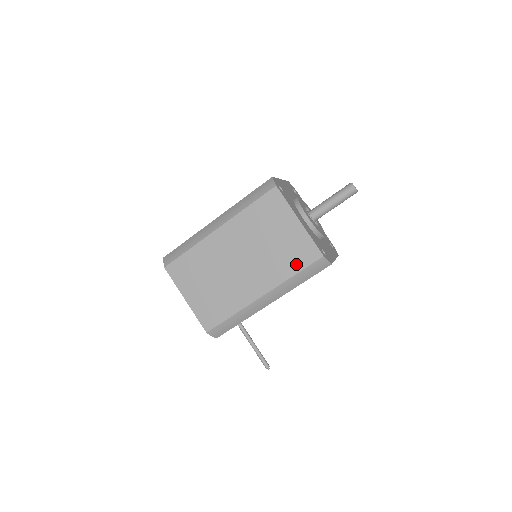
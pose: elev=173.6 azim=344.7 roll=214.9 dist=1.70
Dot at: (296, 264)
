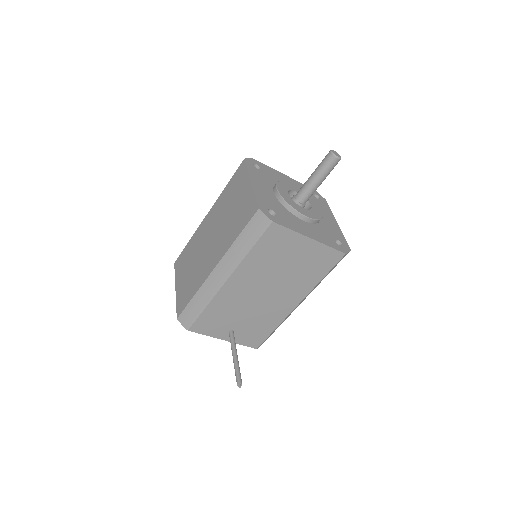
Dot at: (240, 226)
